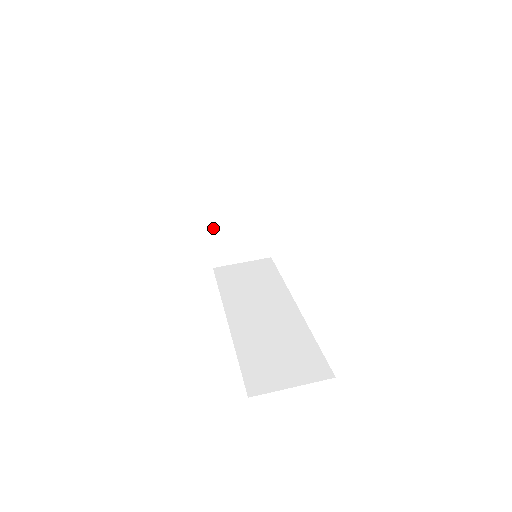
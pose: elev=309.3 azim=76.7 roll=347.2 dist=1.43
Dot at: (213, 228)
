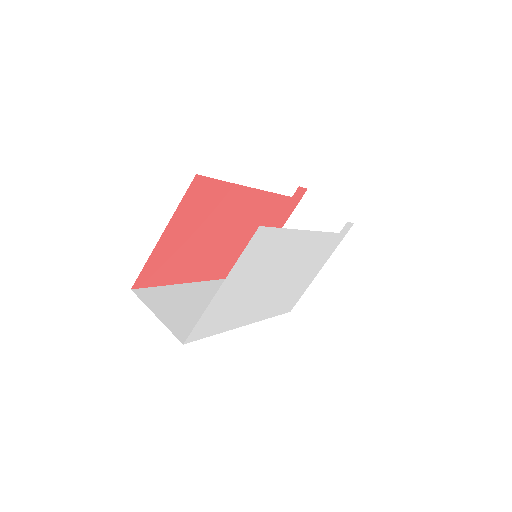
Dot at: occluded
